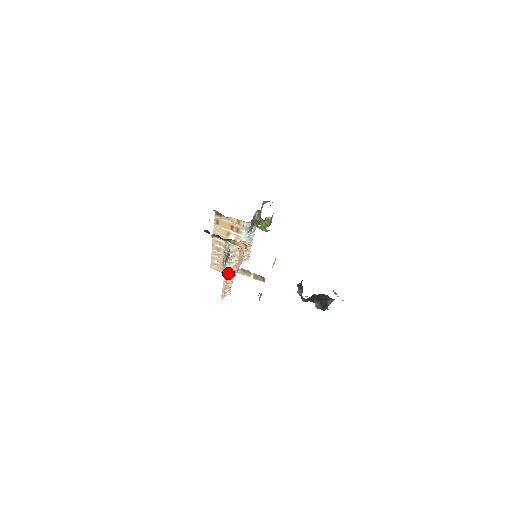
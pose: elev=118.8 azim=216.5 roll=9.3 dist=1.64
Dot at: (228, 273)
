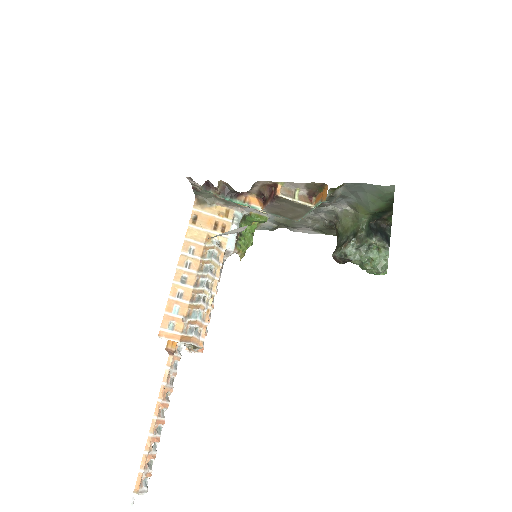
Dot at: (196, 331)
